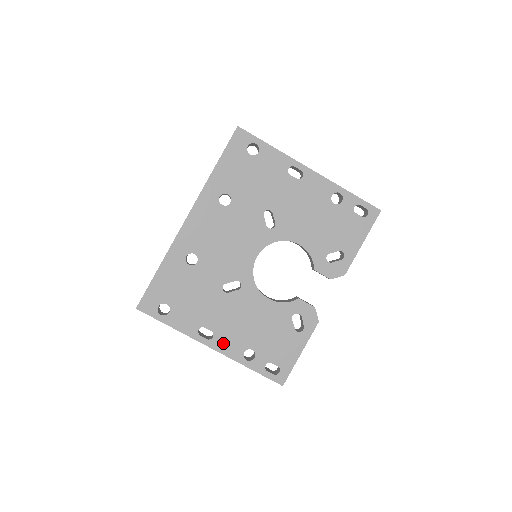
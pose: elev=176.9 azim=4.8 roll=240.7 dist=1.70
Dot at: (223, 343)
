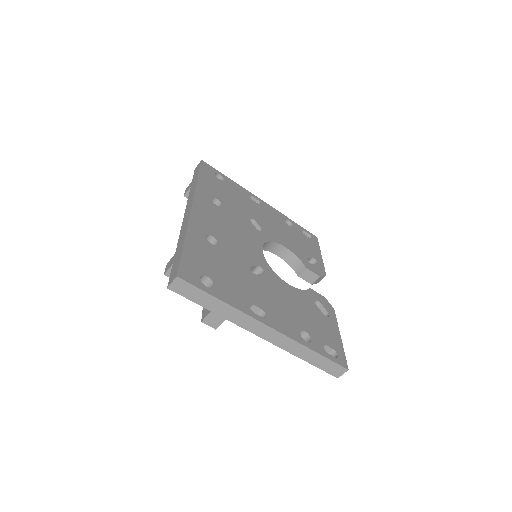
Dot at: (278, 323)
